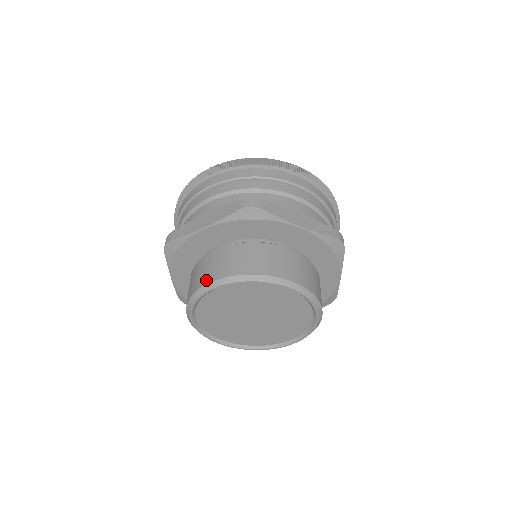
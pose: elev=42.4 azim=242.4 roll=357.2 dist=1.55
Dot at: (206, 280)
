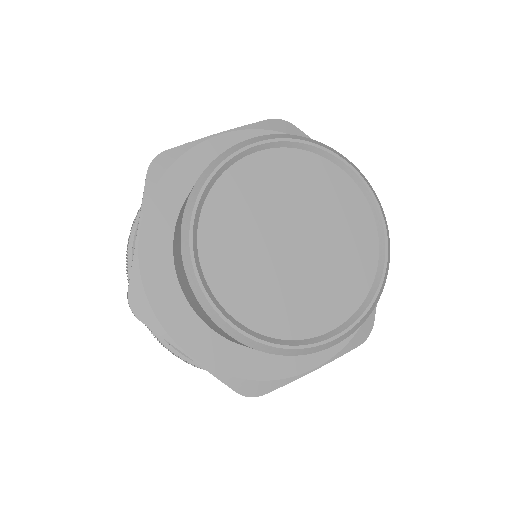
Dot at: (235, 146)
